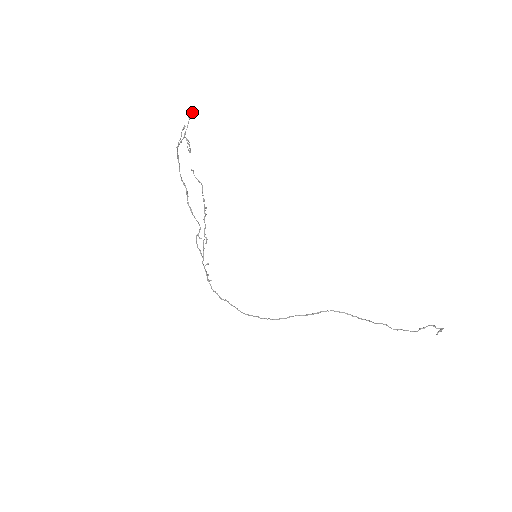
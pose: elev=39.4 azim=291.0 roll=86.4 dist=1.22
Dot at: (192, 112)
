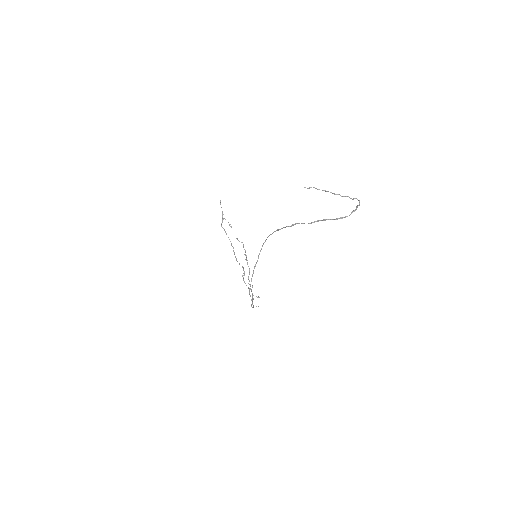
Dot at: (220, 202)
